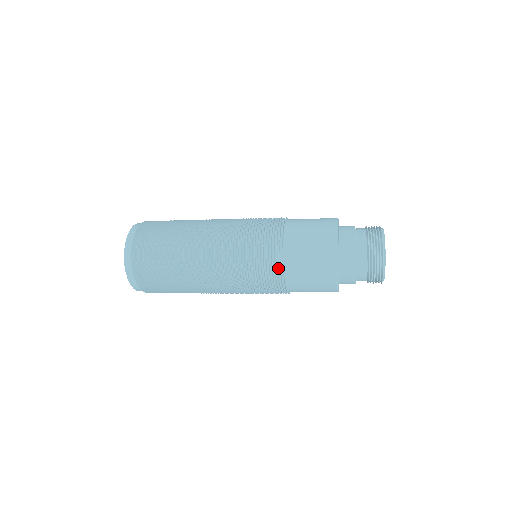
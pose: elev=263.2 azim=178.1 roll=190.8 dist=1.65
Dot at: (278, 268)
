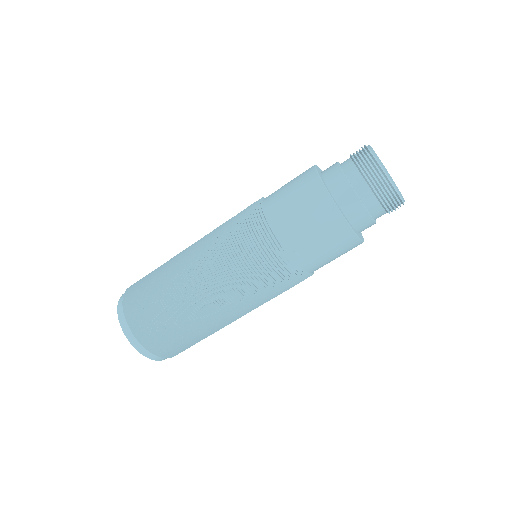
Dot at: (291, 268)
